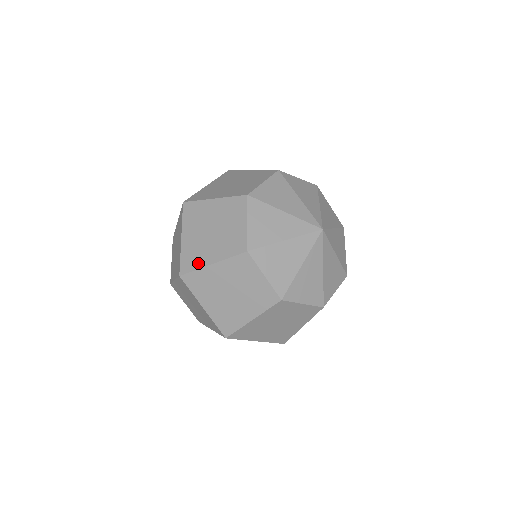
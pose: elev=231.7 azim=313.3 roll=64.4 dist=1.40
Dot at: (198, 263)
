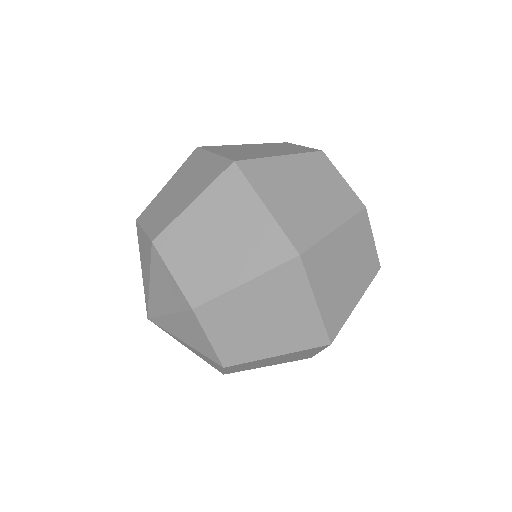
Dot at: (316, 232)
